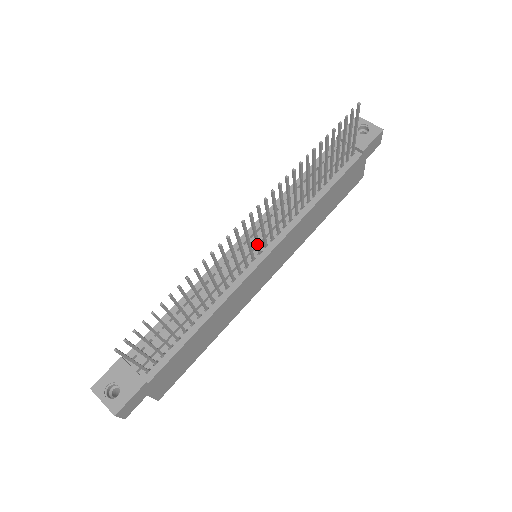
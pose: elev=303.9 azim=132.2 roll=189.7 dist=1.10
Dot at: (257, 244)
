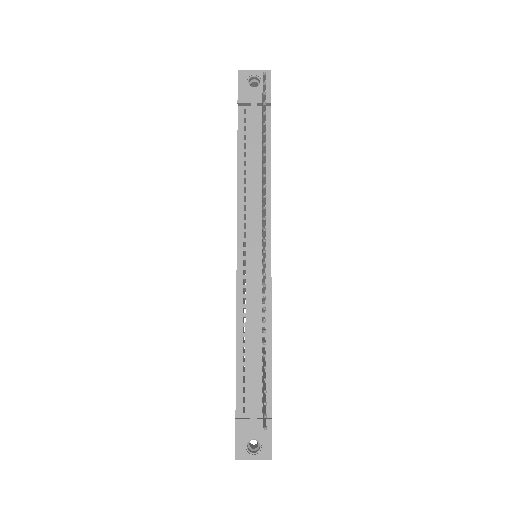
Dot at: occluded
